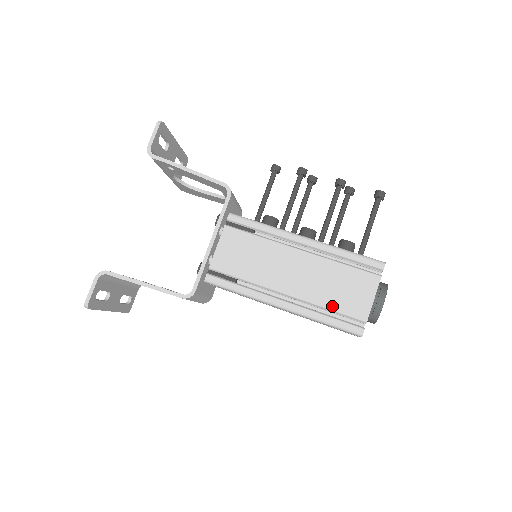
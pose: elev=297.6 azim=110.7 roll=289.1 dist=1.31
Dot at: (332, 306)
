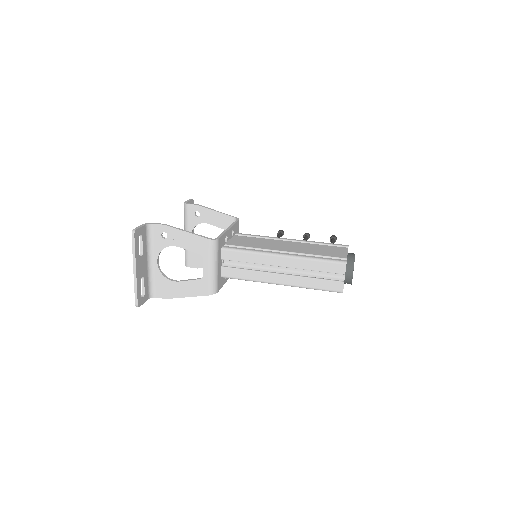
Dot at: (319, 254)
